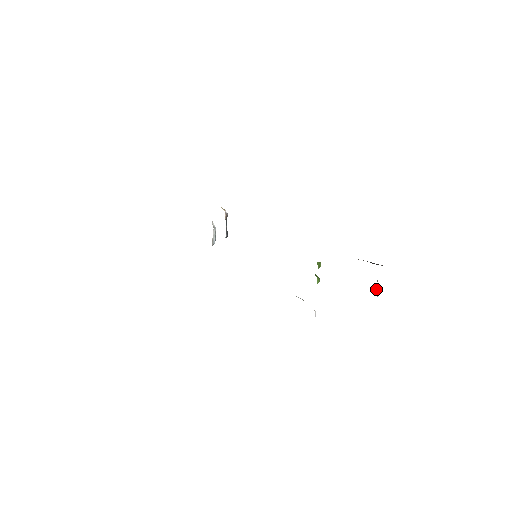
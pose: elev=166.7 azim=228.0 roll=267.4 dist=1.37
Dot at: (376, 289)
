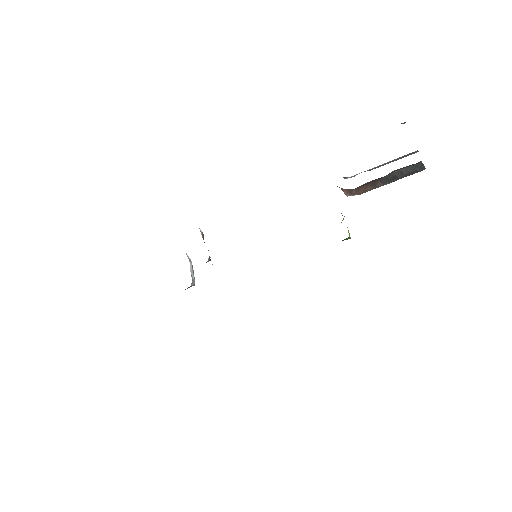
Dot at: occluded
